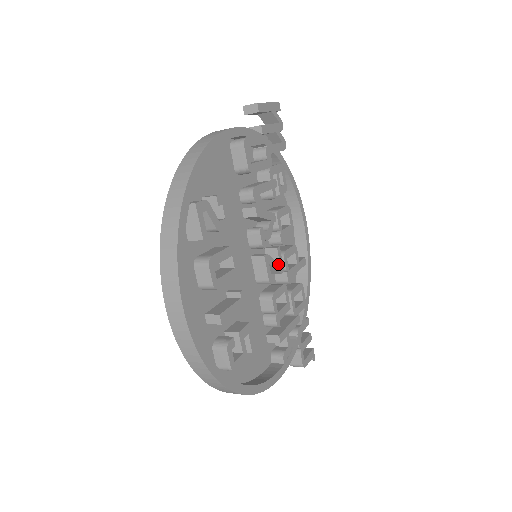
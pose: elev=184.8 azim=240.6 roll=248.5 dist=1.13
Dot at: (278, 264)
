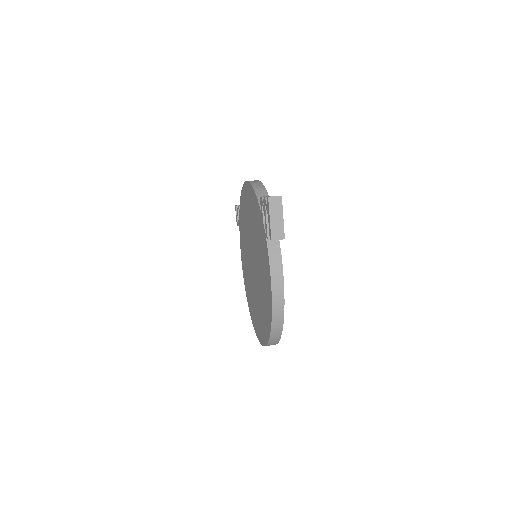
Dot at: occluded
